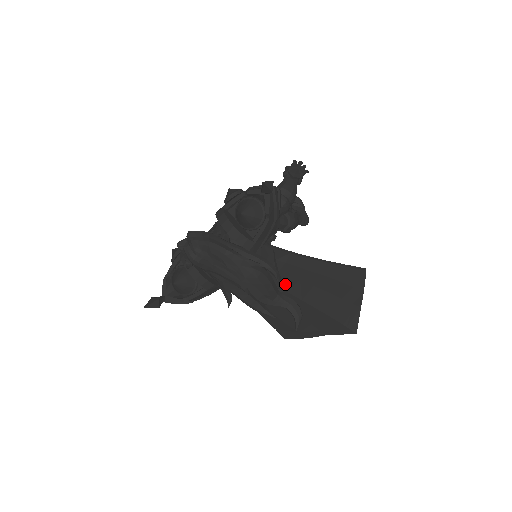
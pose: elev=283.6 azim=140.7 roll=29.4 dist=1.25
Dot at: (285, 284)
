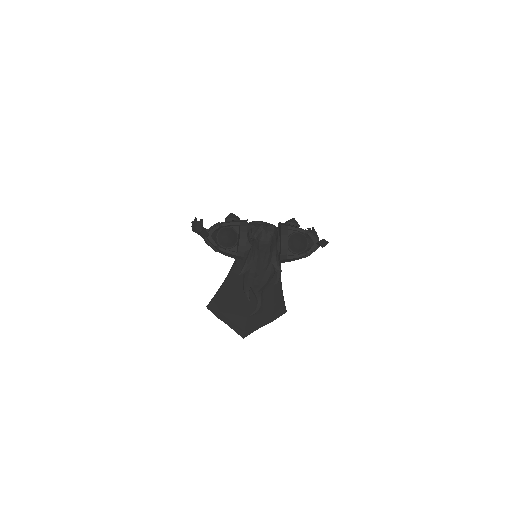
Dot at: occluded
